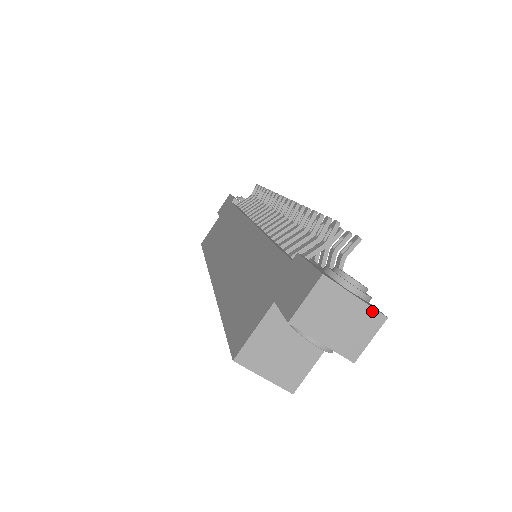
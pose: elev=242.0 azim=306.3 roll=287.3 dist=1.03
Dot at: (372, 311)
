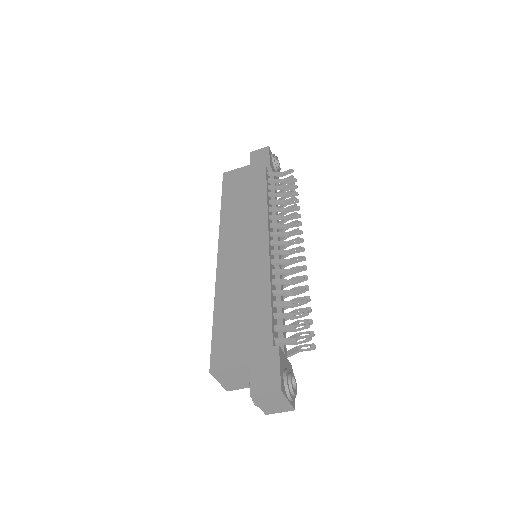
Dot at: (291, 406)
